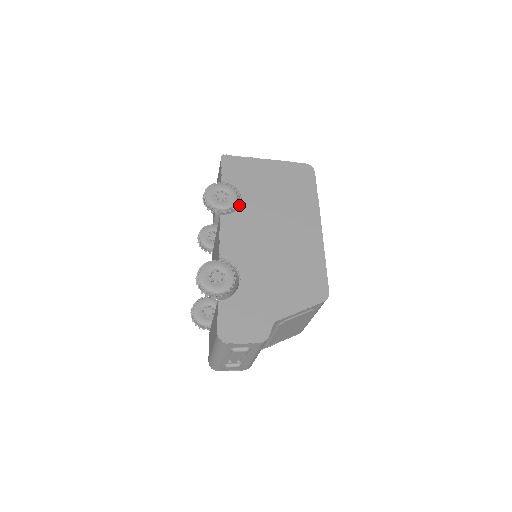
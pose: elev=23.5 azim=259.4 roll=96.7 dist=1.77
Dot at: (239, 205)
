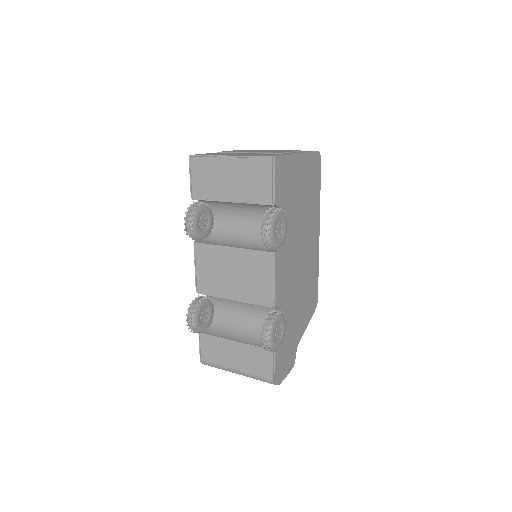
Dot at: occluded
